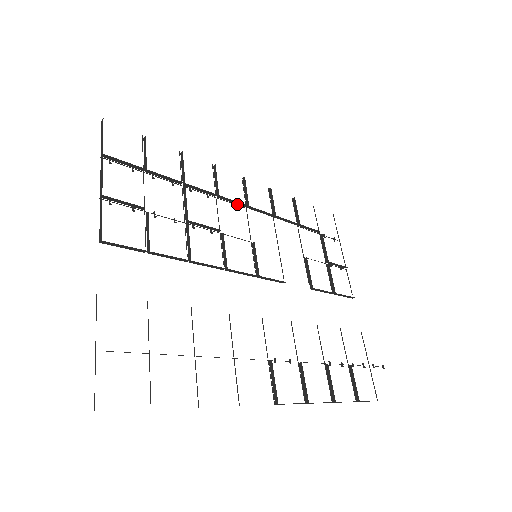
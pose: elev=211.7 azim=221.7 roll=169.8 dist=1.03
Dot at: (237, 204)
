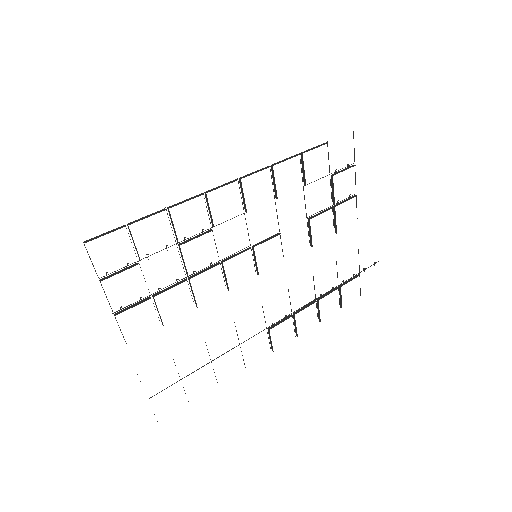
Dot at: occluded
